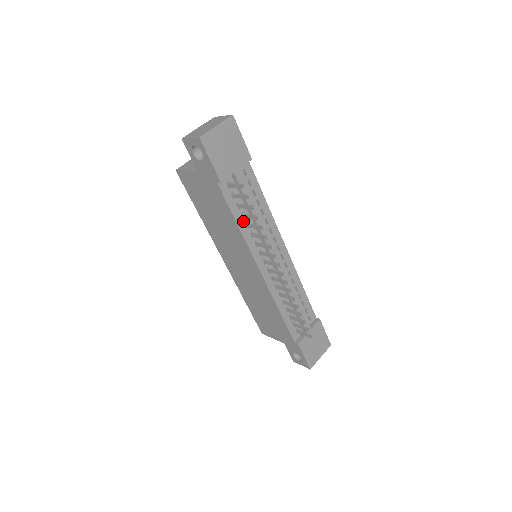
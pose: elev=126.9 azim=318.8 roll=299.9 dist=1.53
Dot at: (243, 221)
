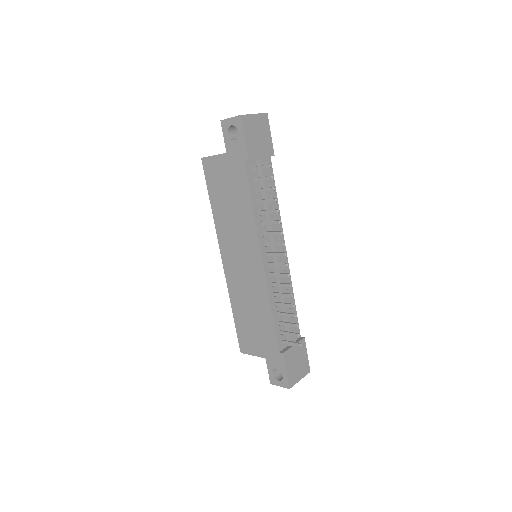
Dot at: (257, 207)
